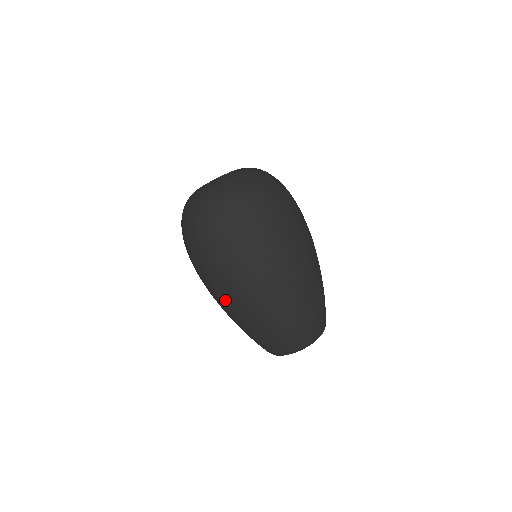
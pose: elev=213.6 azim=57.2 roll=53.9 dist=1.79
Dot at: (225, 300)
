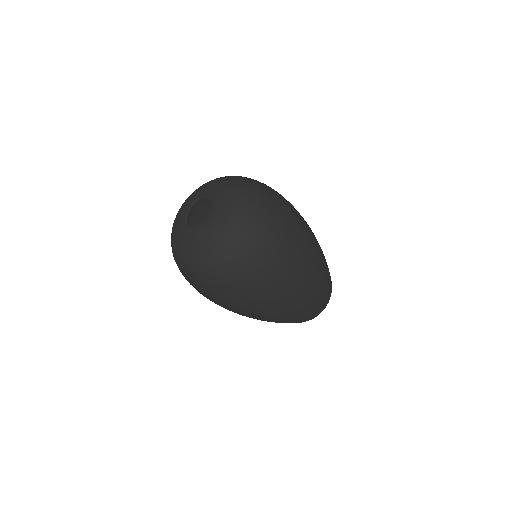
Dot at: occluded
